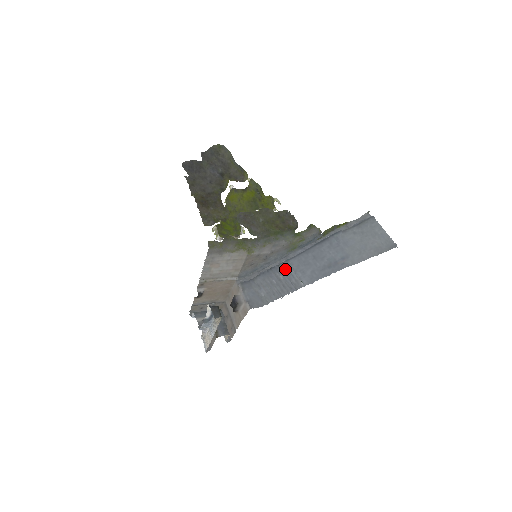
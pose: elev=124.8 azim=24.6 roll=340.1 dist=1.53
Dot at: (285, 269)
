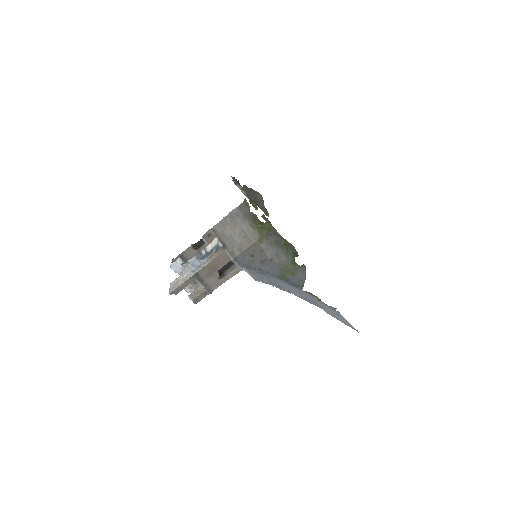
Dot at: (274, 280)
